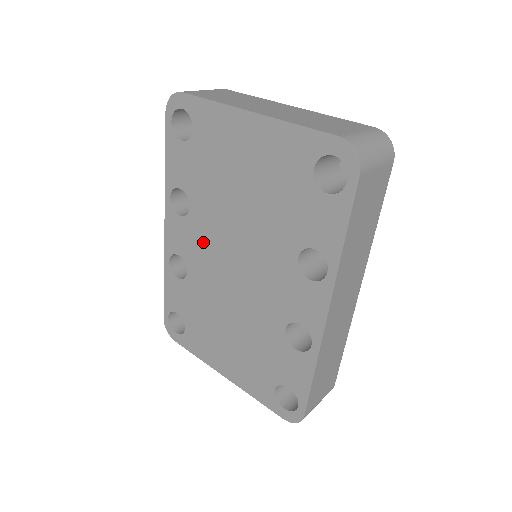
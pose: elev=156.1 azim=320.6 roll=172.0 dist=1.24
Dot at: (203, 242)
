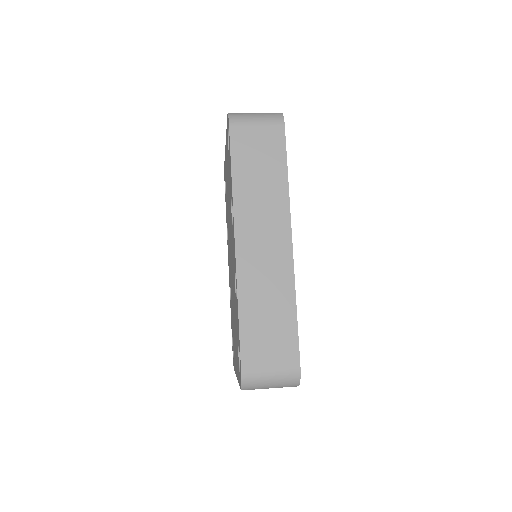
Dot at: (229, 256)
